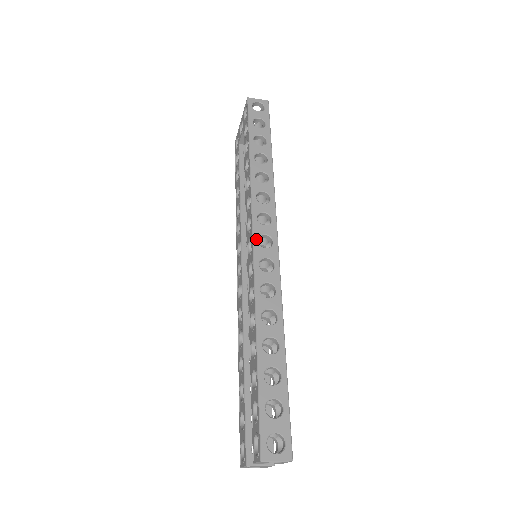
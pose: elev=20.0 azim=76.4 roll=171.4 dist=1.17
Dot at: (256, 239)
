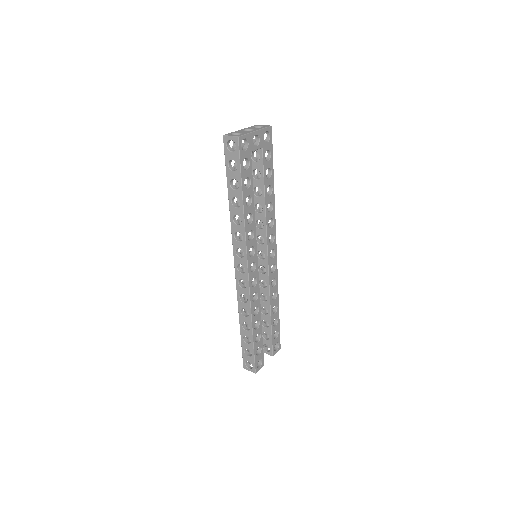
Dot at: (236, 267)
